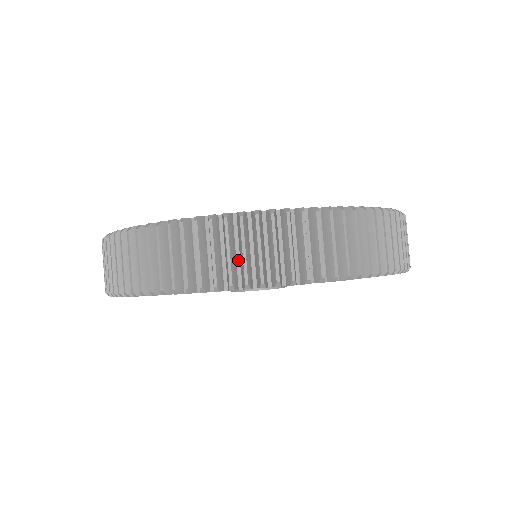
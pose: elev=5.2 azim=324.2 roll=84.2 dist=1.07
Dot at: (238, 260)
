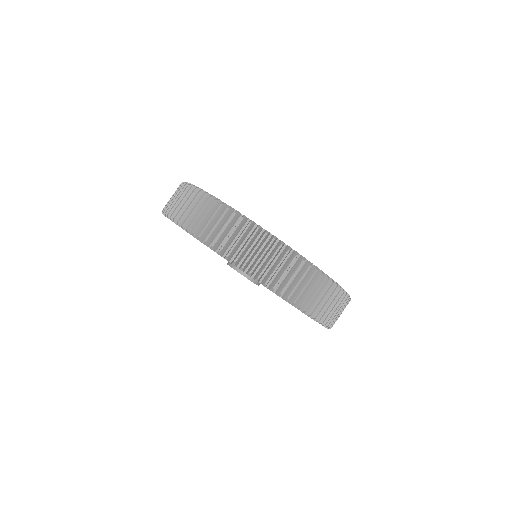
Dot at: (284, 278)
